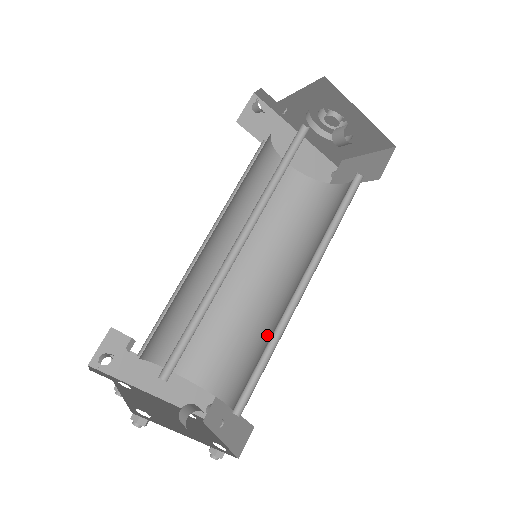
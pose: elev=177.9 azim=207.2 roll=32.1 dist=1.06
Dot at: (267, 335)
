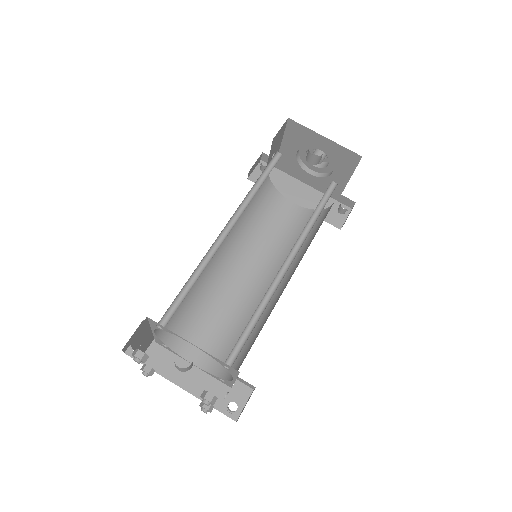
Dot at: occluded
